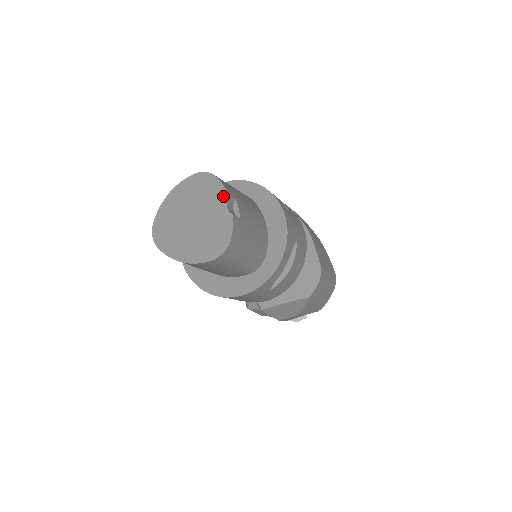
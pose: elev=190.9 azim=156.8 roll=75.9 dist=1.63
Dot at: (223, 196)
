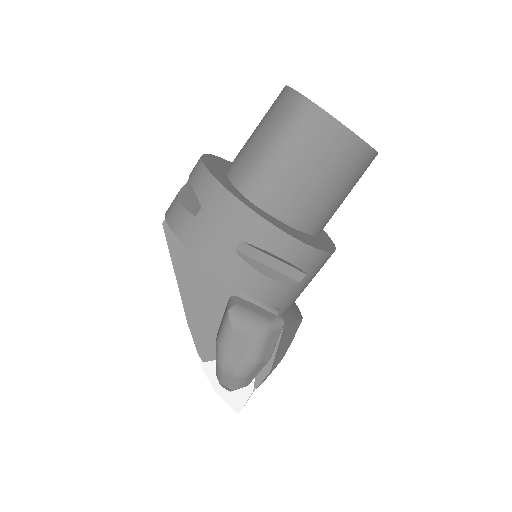
Dot at: occluded
